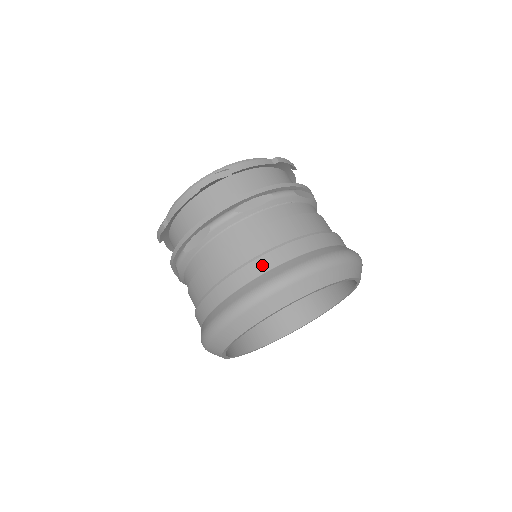
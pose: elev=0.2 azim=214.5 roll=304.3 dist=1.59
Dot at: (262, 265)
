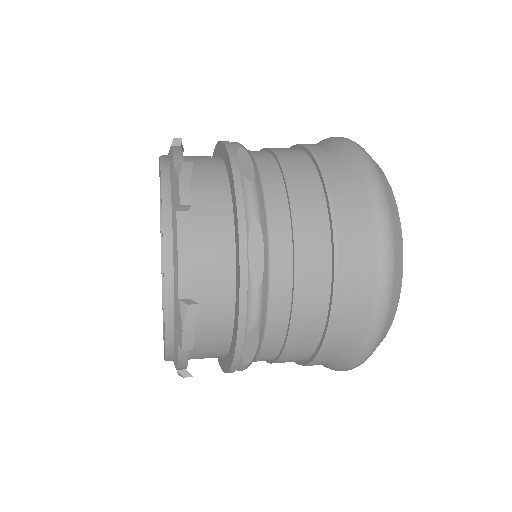
Dot at: (339, 184)
